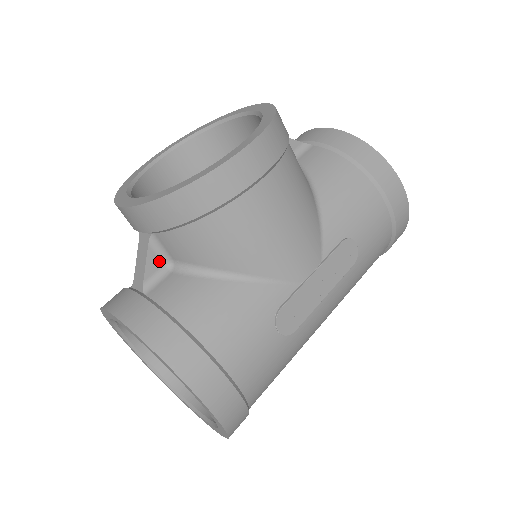
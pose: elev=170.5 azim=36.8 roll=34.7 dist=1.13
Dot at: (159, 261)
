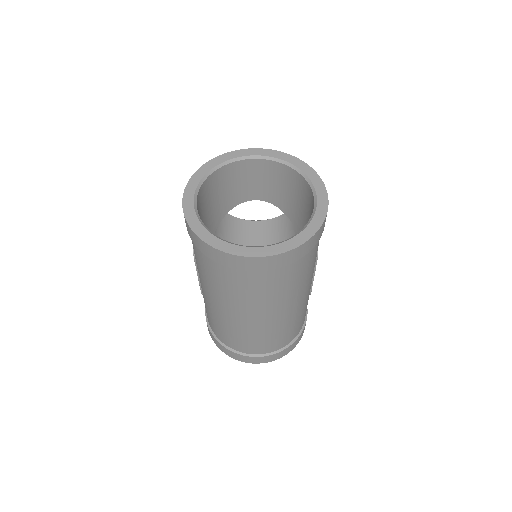
Dot at: occluded
